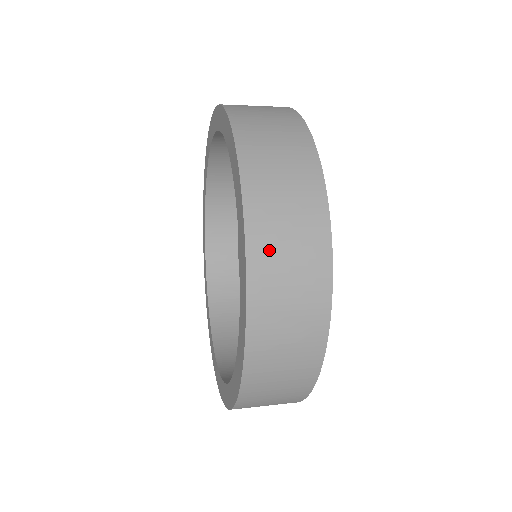
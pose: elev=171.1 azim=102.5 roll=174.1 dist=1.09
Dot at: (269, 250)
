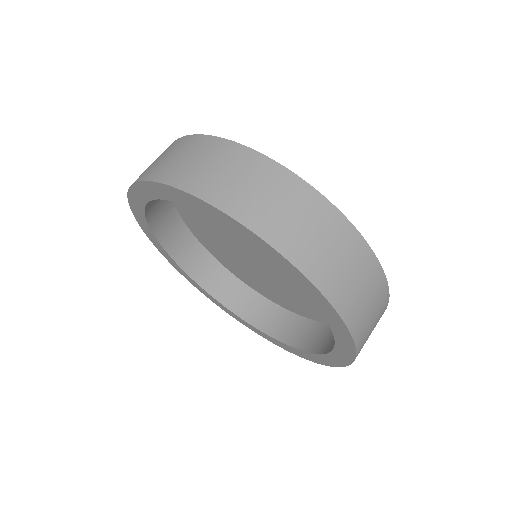
Dot at: (365, 332)
